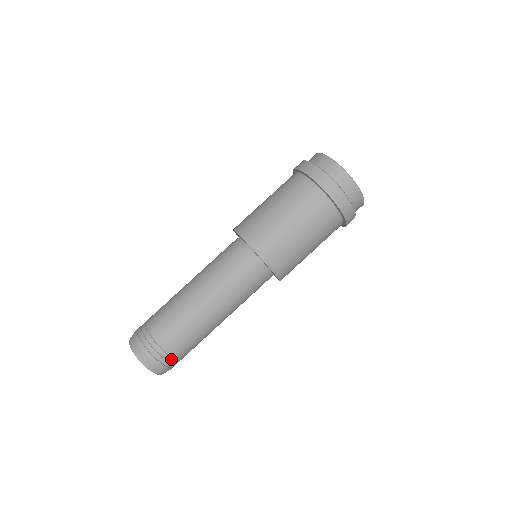
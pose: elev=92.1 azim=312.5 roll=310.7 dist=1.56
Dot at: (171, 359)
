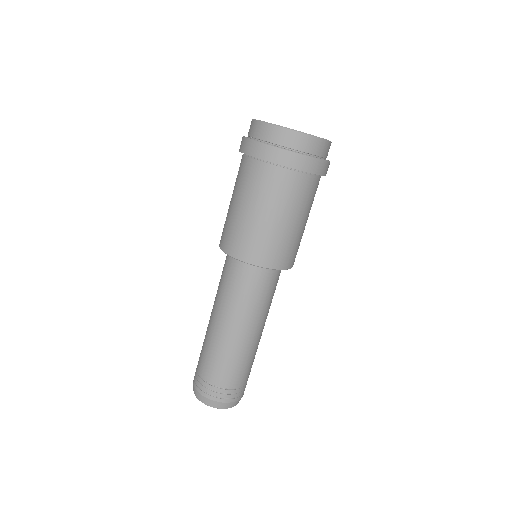
Dot at: (231, 391)
